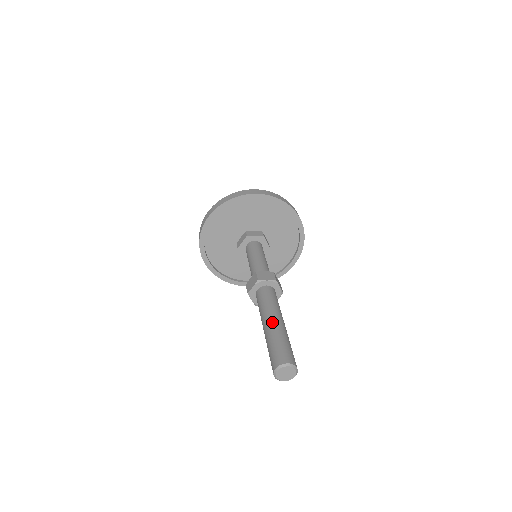
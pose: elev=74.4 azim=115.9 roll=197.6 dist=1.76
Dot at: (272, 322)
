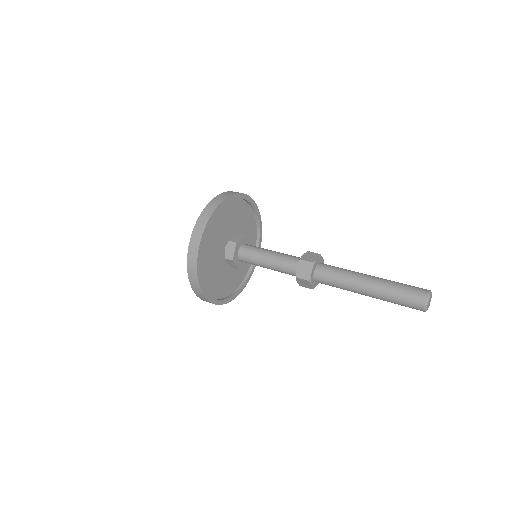
Dot at: (371, 280)
